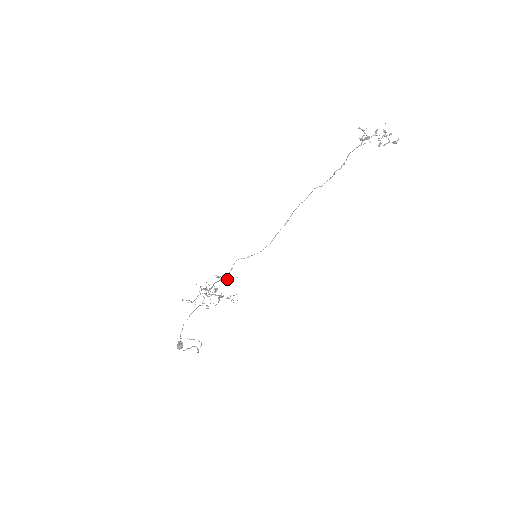
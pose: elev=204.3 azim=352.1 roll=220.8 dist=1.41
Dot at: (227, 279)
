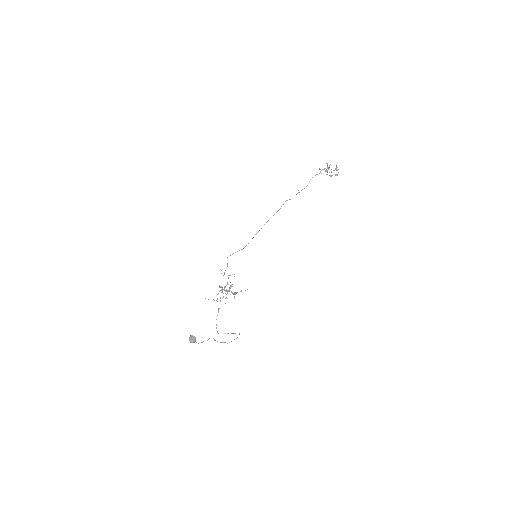
Dot at: occluded
